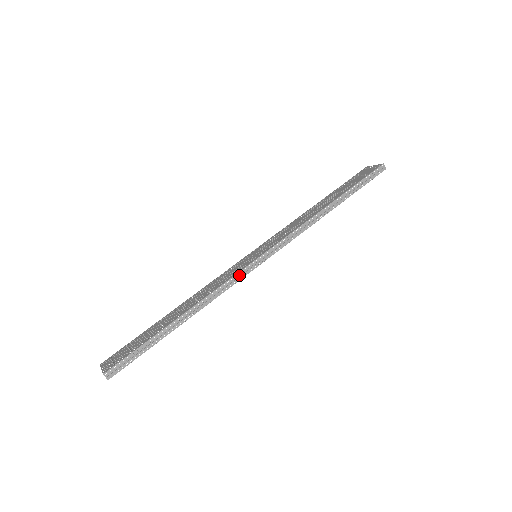
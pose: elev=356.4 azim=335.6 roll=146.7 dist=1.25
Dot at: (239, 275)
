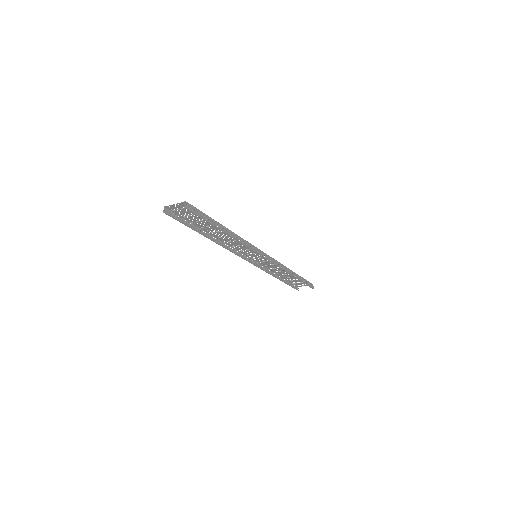
Dot at: (254, 248)
